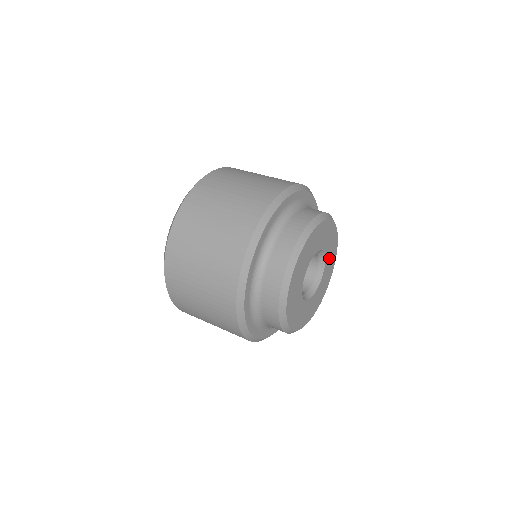
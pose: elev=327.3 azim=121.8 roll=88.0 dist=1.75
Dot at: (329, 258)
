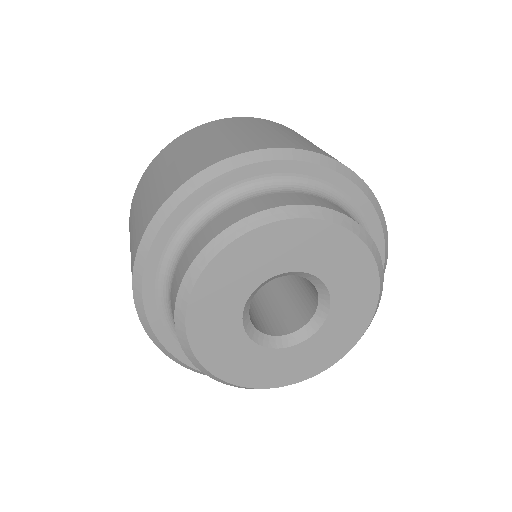
Dot at: (347, 303)
